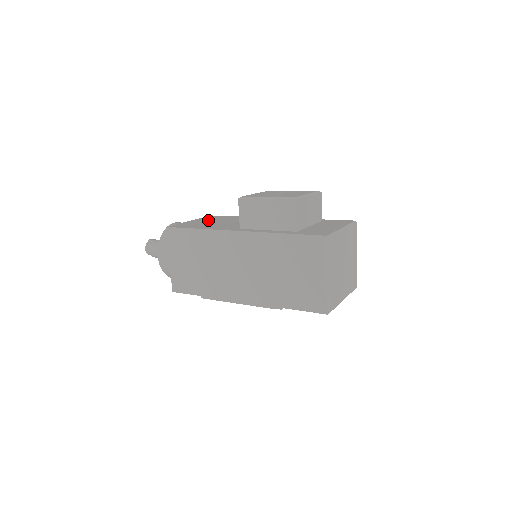
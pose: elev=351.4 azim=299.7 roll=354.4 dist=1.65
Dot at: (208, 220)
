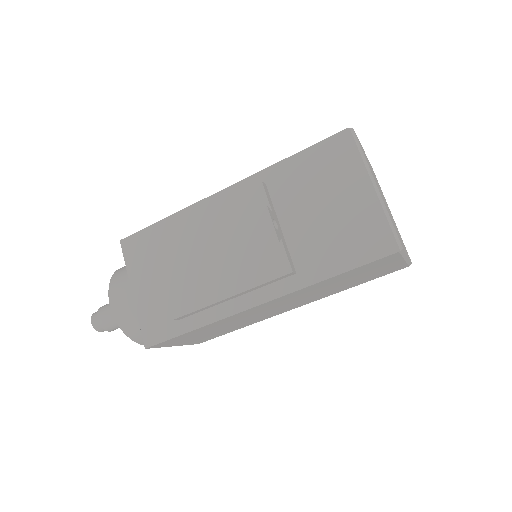
Dot at: occluded
